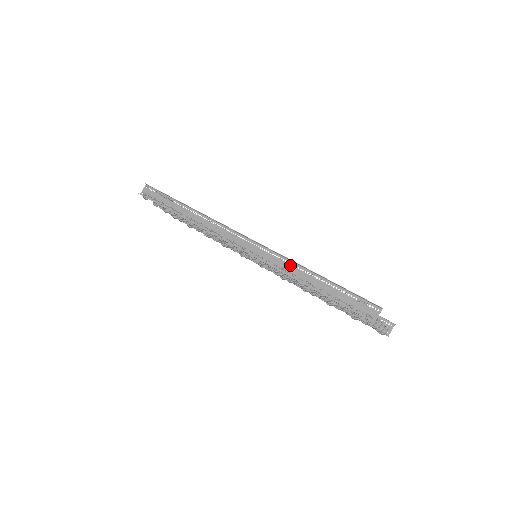
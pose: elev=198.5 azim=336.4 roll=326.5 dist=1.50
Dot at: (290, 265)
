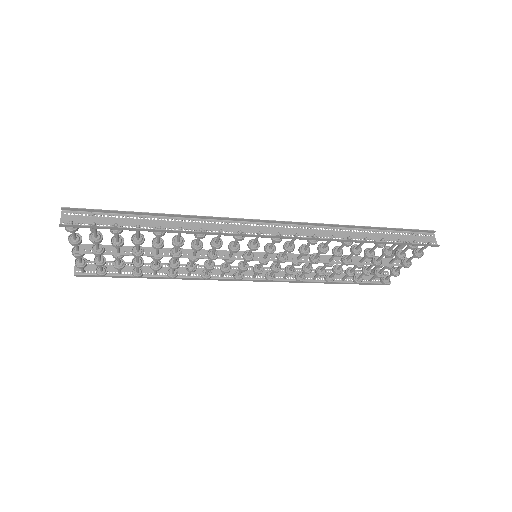
Dot at: (337, 231)
